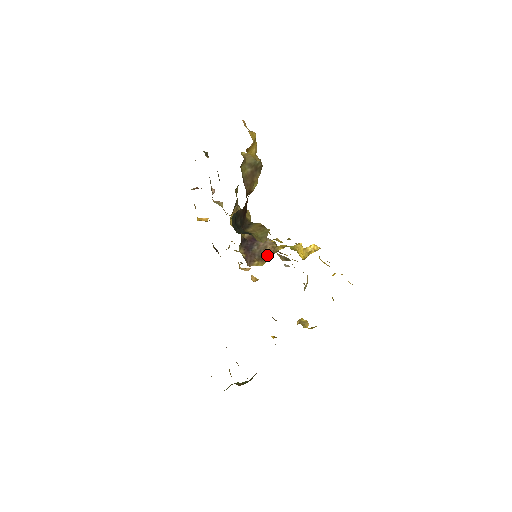
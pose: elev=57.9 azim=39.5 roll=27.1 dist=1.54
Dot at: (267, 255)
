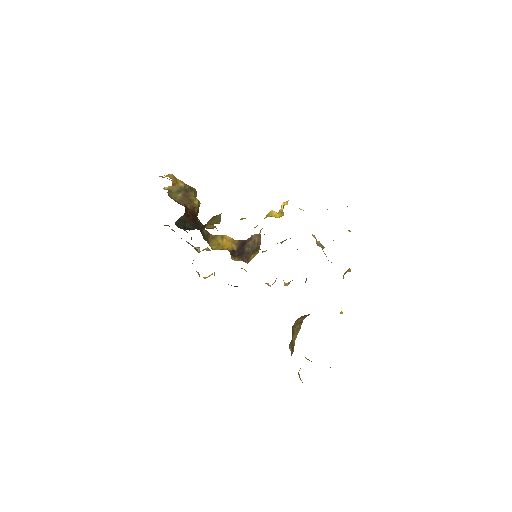
Dot at: (258, 245)
